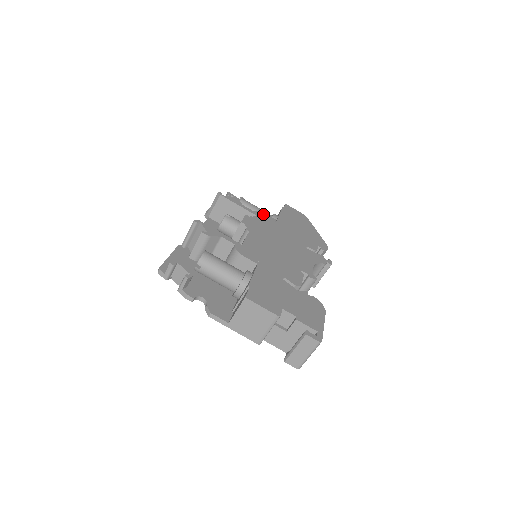
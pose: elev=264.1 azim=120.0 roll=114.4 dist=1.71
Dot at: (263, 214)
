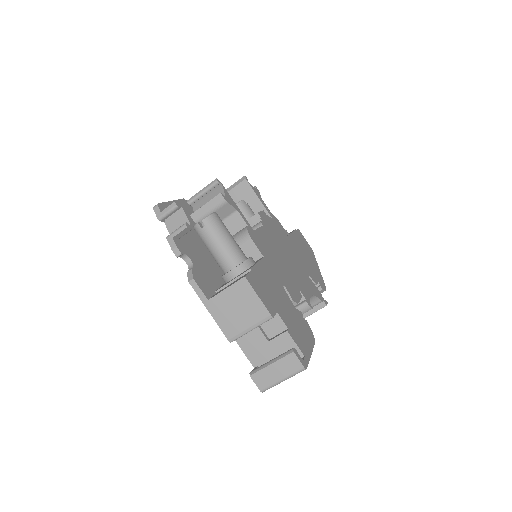
Dot at: (278, 221)
